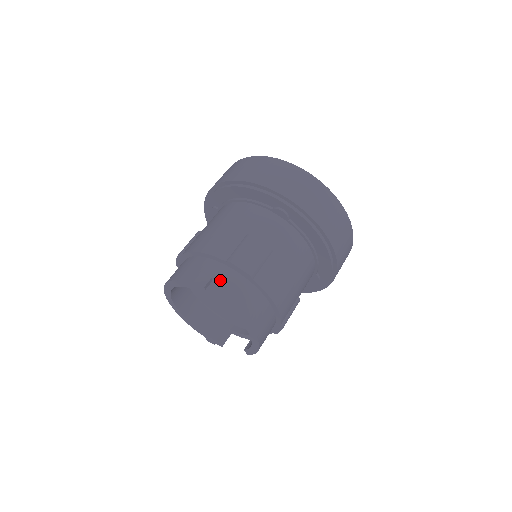
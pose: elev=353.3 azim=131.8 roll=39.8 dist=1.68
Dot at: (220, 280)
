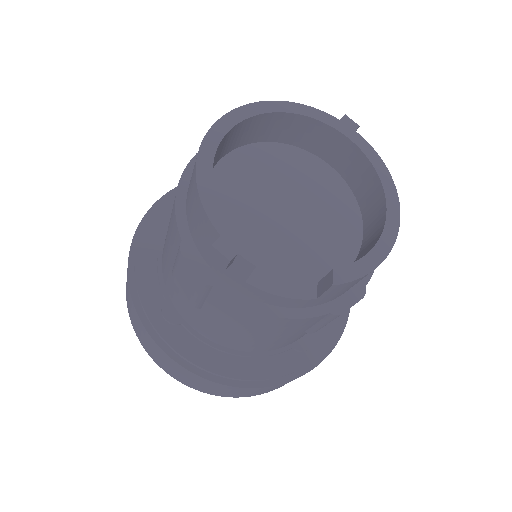
Dot at: occluded
